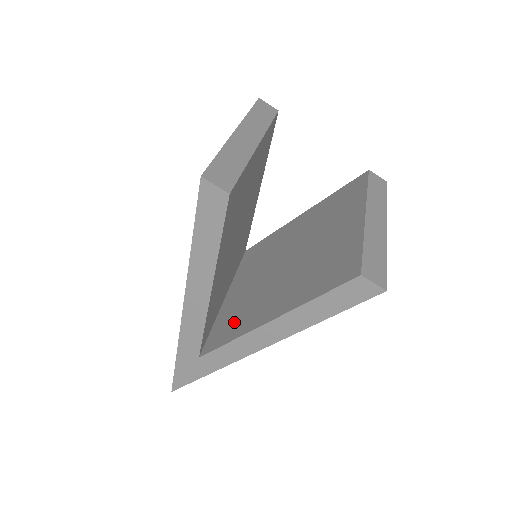
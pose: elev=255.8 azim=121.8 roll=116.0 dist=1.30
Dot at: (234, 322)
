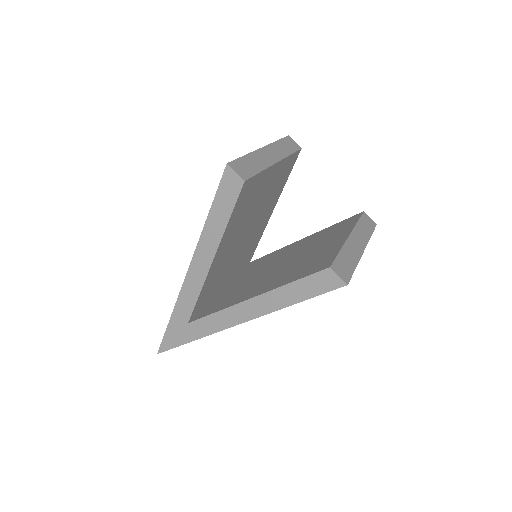
Dot at: (224, 301)
